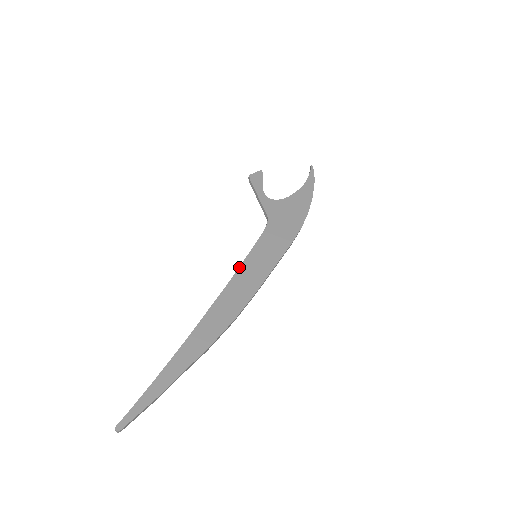
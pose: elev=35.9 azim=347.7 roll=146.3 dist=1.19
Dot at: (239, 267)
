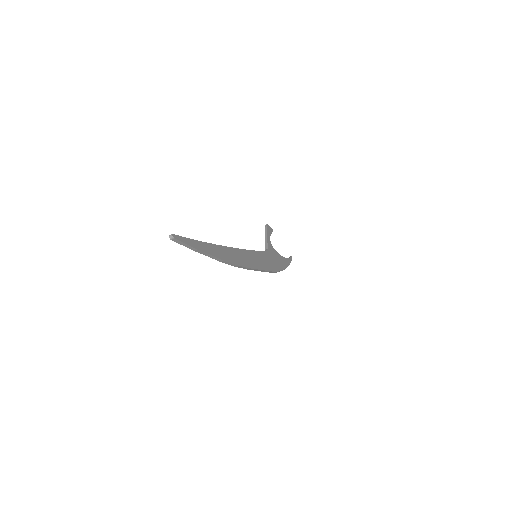
Dot at: (249, 250)
